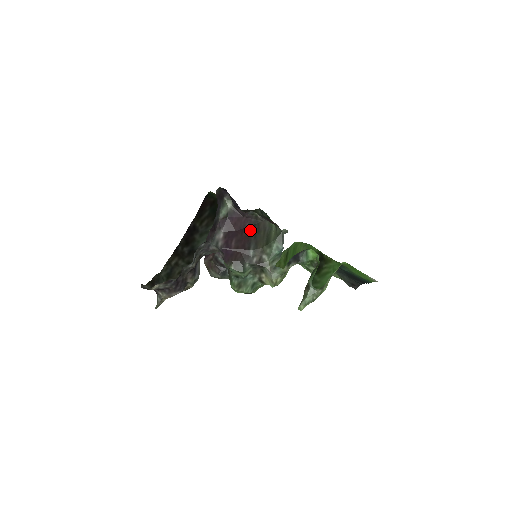
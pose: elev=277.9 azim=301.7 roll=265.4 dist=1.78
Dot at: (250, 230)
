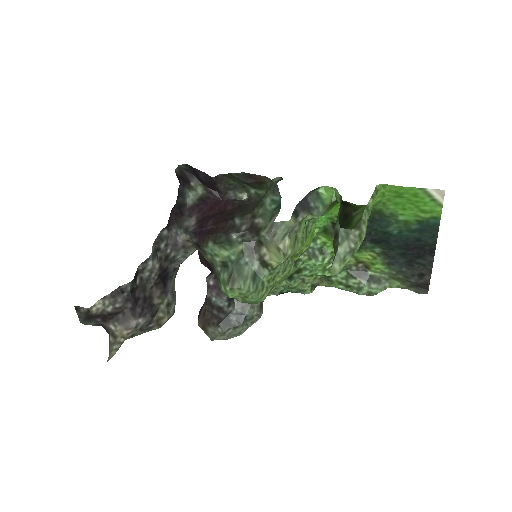
Dot at: (234, 209)
